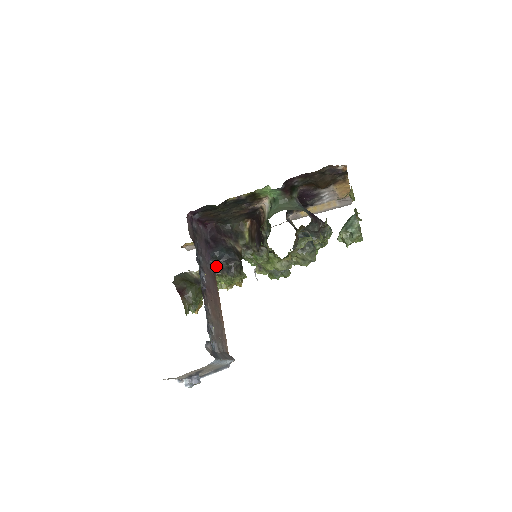
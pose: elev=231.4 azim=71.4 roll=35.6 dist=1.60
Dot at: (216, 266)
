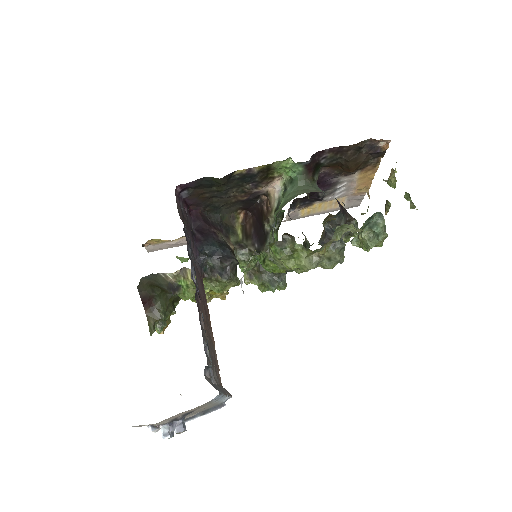
Dot at: (204, 266)
